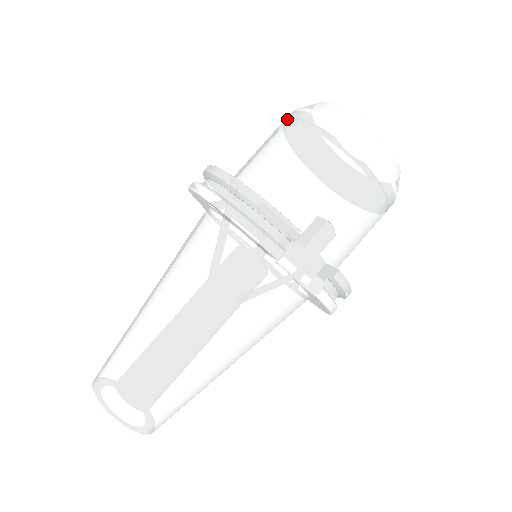
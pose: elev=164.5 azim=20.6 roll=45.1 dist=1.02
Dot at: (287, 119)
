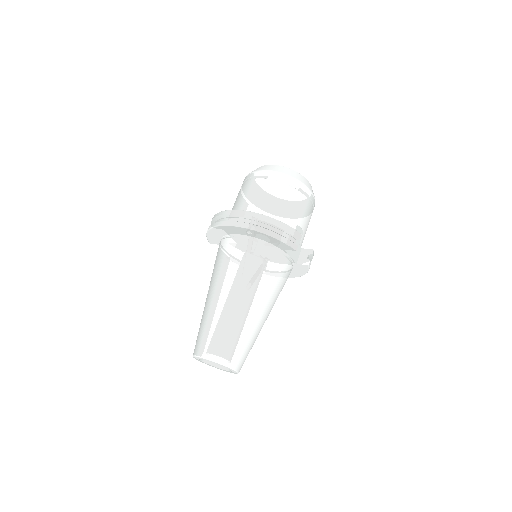
Dot at: (256, 176)
